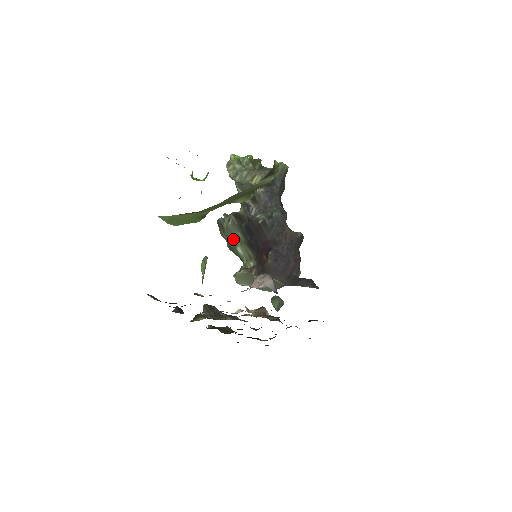
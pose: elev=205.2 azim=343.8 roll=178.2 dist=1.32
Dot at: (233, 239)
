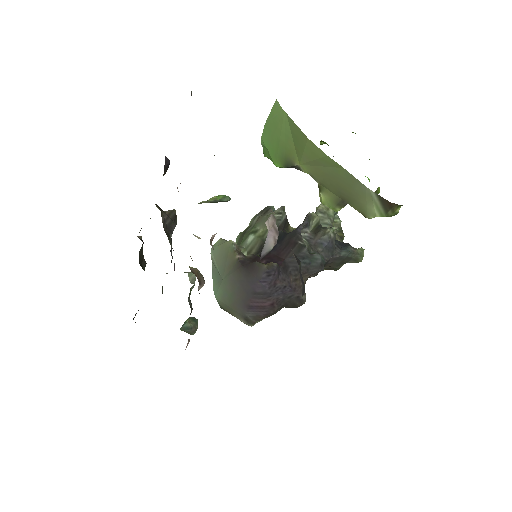
Dot at: (259, 228)
